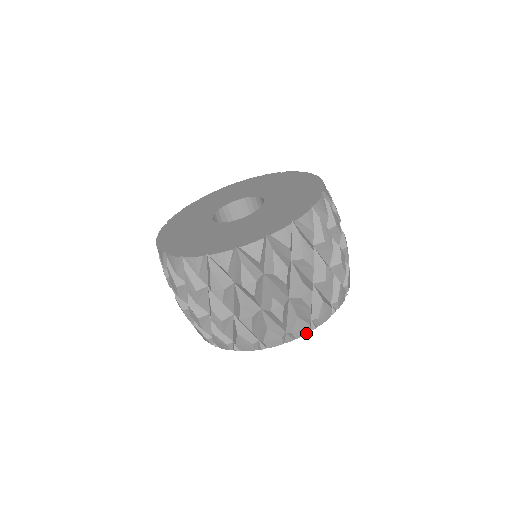
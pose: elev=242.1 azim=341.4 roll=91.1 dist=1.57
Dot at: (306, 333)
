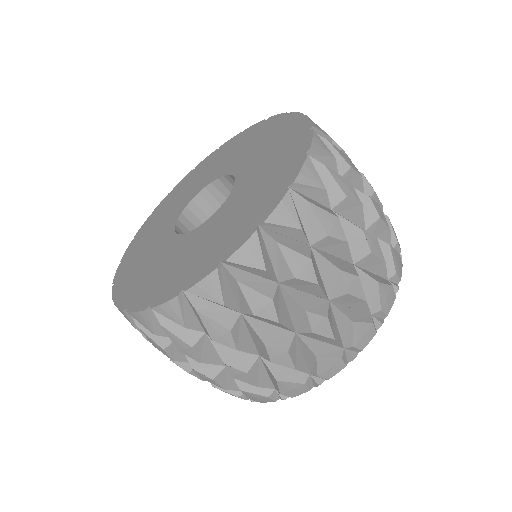
Dot at: (305, 391)
